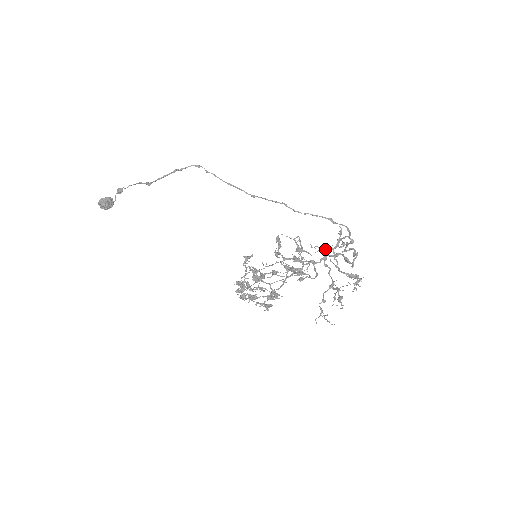
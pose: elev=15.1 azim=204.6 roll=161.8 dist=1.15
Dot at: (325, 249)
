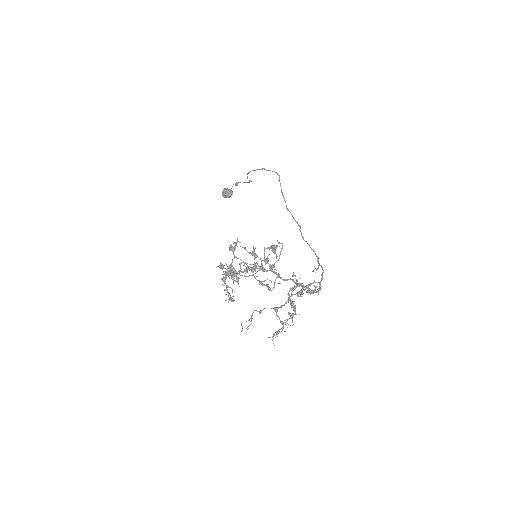
Dot at: occluded
